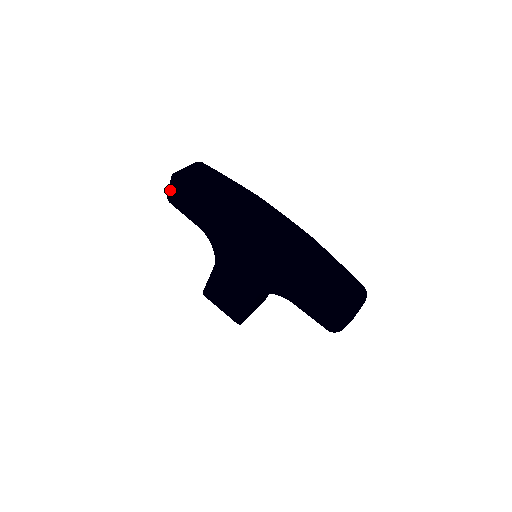
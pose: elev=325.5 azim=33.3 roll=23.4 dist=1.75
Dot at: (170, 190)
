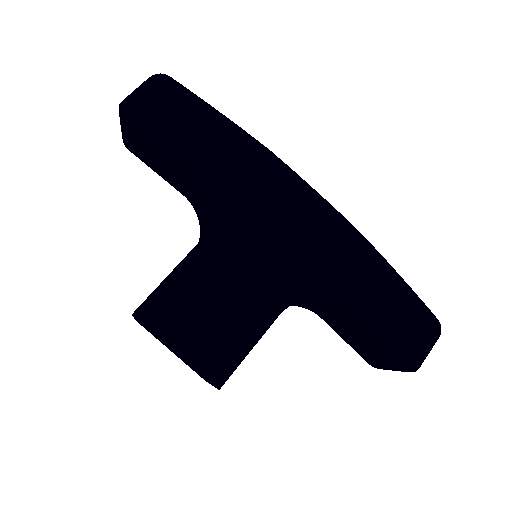
Dot at: (142, 93)
